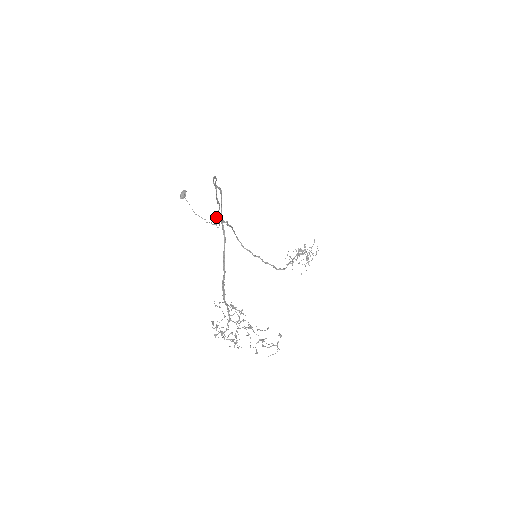
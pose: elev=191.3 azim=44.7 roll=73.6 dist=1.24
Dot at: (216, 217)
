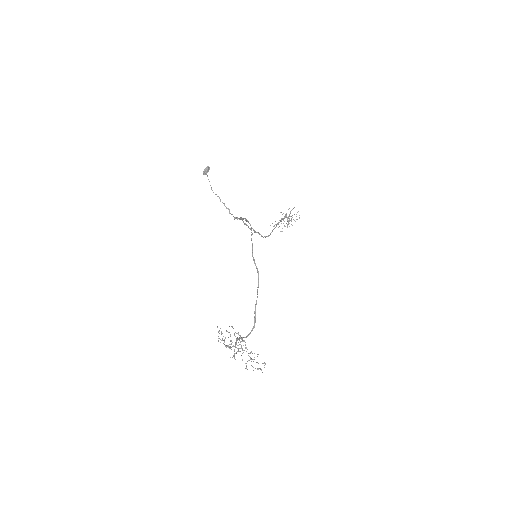
Dot at: (234, 219)
